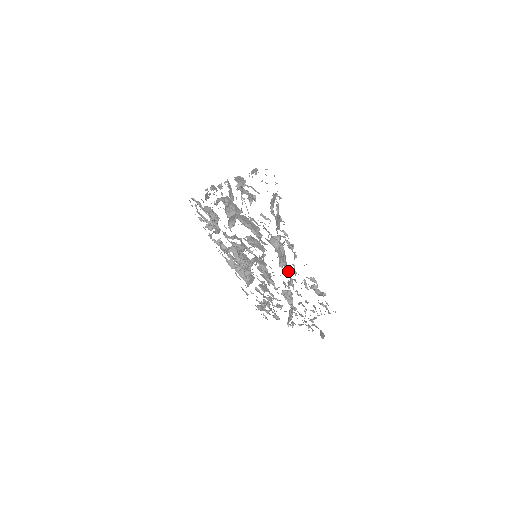
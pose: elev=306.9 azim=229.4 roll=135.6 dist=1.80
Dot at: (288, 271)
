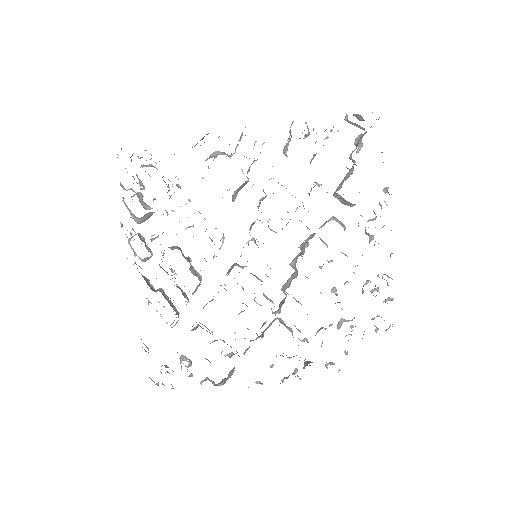
Dot at: occluded
